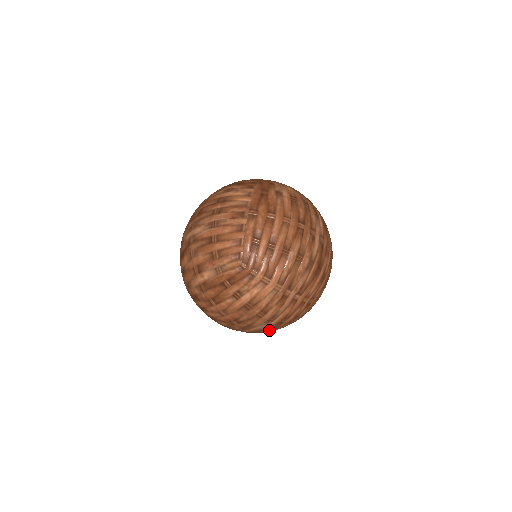
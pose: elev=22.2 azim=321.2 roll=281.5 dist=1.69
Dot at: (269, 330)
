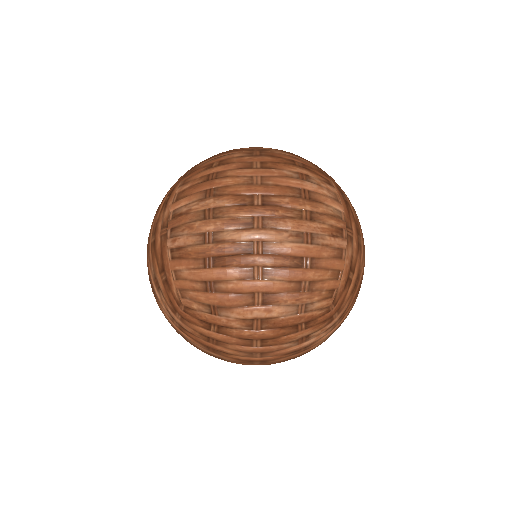
Dot at: occluded
